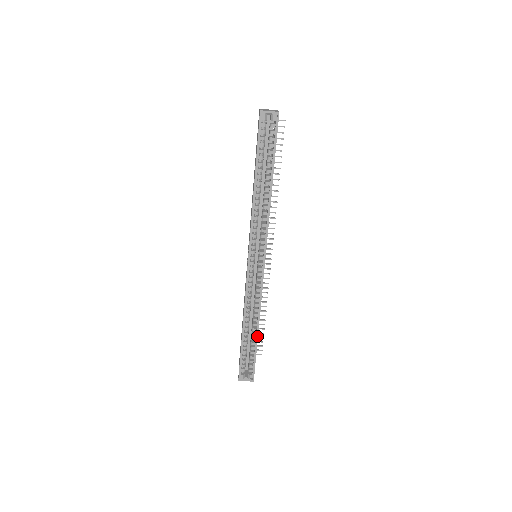
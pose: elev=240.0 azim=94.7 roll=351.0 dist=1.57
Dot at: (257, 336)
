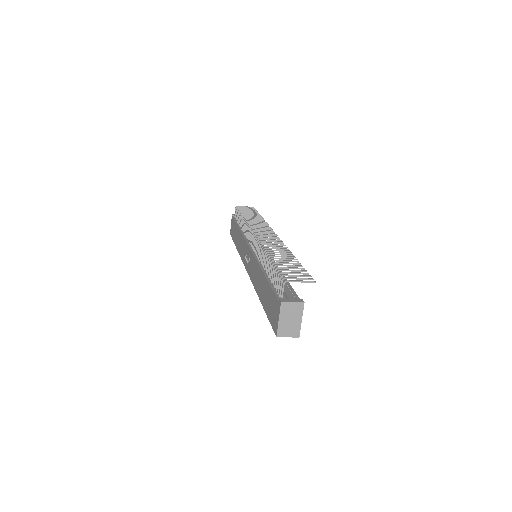
Dot at: occluded
